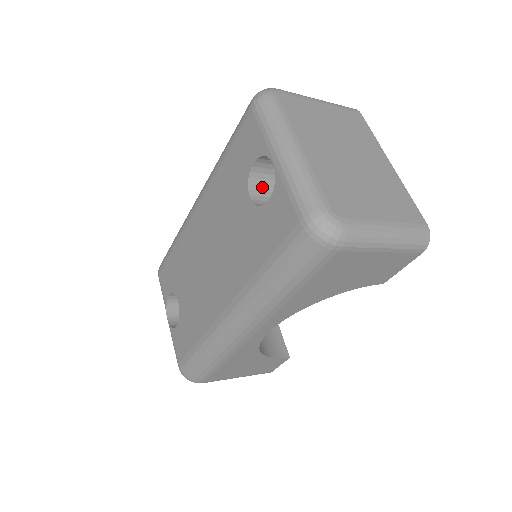
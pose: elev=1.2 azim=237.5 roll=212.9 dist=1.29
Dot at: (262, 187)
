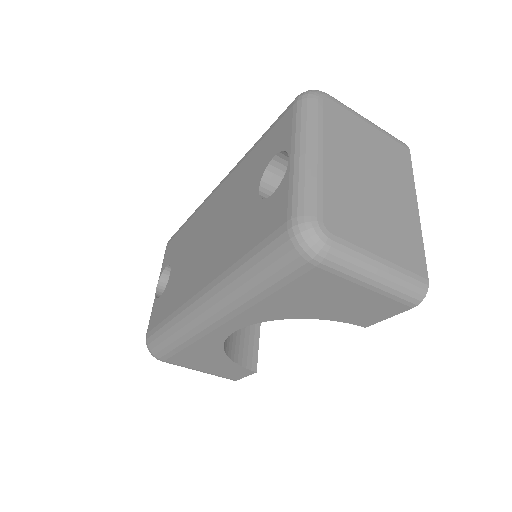
Dot at: (276, 184)
